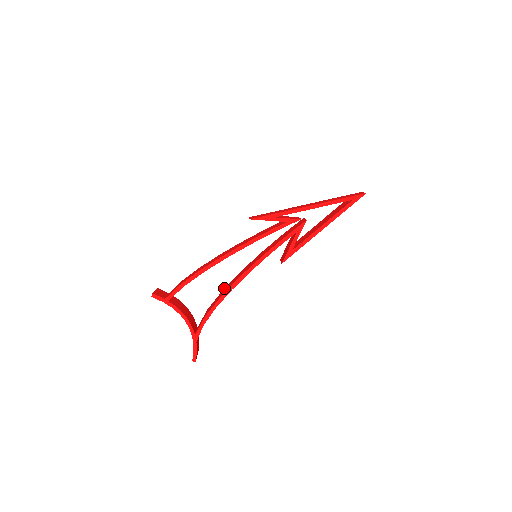
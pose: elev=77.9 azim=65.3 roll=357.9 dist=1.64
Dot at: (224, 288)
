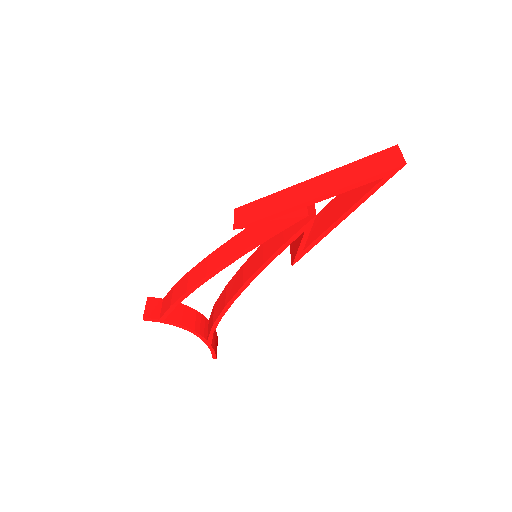
Dot at: occluded
